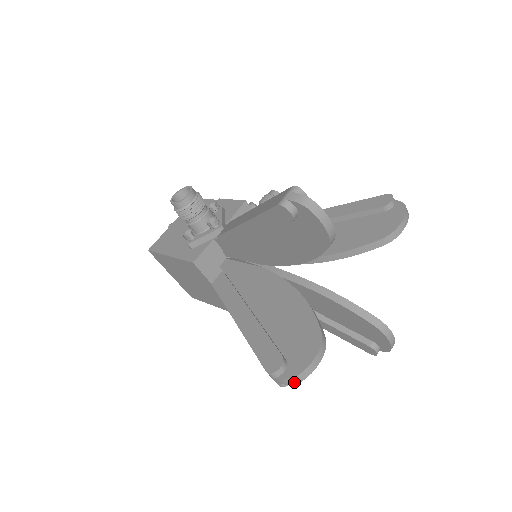
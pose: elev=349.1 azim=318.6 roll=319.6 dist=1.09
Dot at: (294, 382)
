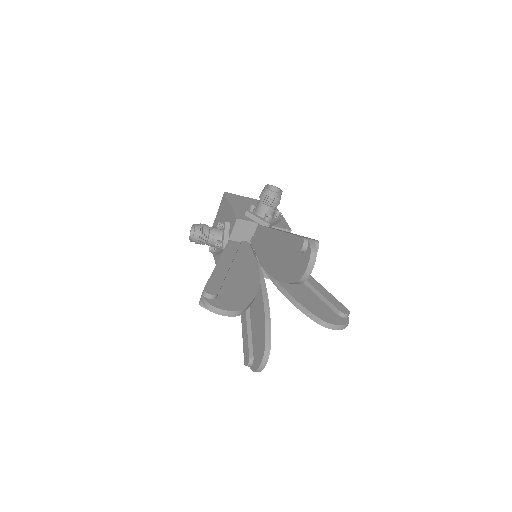
Dot at: occluded
